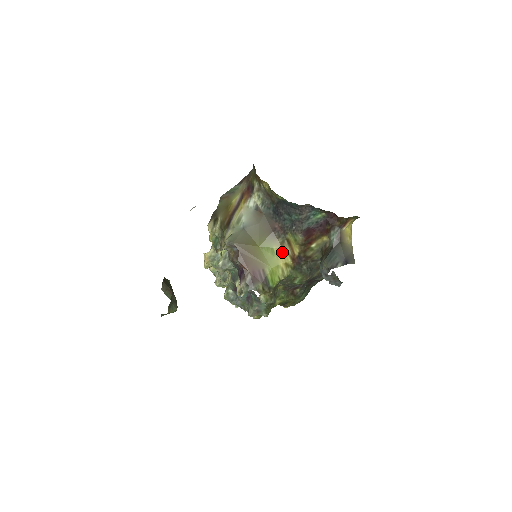
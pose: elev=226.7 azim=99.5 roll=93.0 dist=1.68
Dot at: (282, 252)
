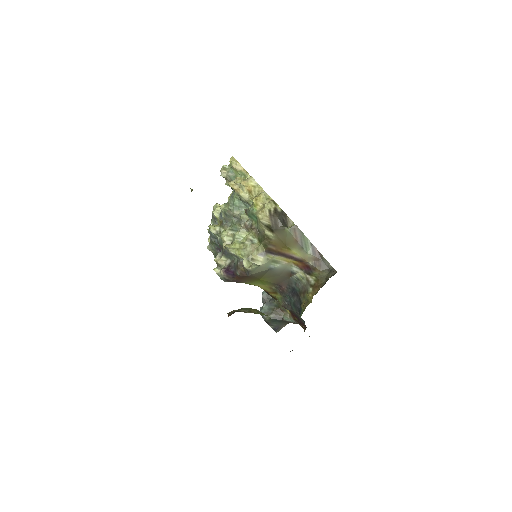
Dot at: (266, 287)
